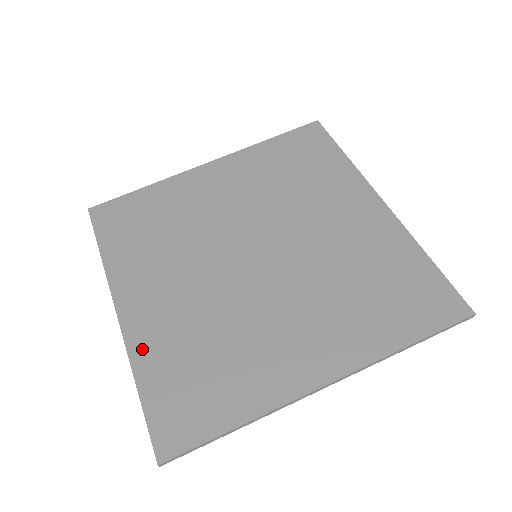
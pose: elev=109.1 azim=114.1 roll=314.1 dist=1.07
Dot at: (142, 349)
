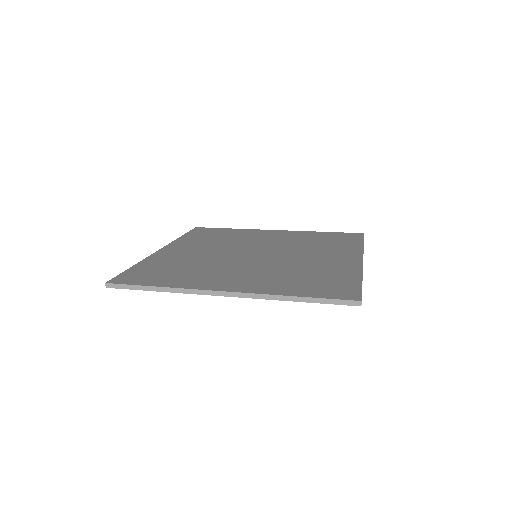
Dot at: (154, 259)
